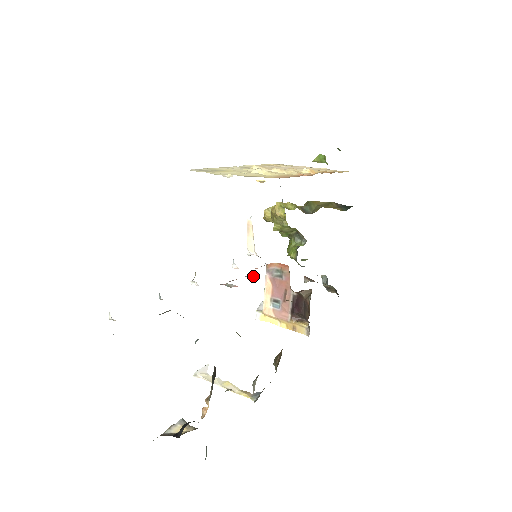
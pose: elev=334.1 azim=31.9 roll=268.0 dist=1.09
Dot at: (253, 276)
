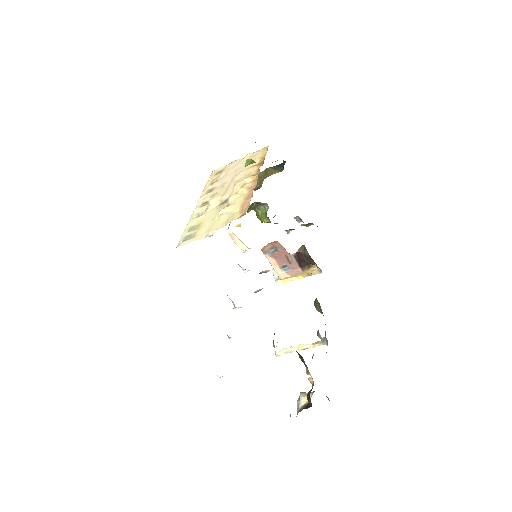
Dot at: (265, 271)
